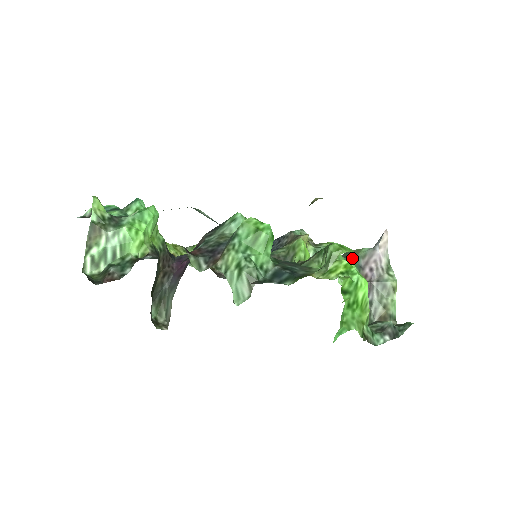
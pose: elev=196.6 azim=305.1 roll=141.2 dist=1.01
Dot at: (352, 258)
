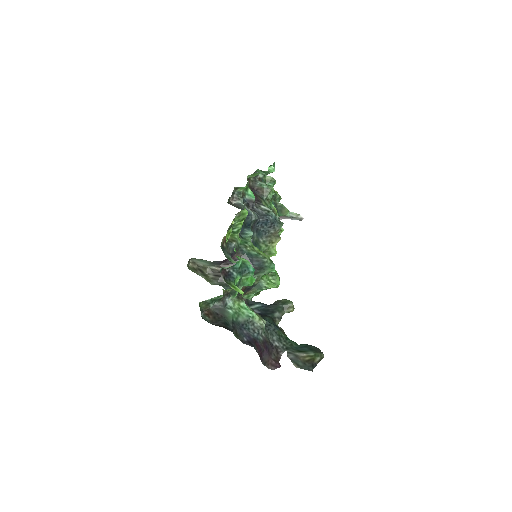
Dot at: occluded
